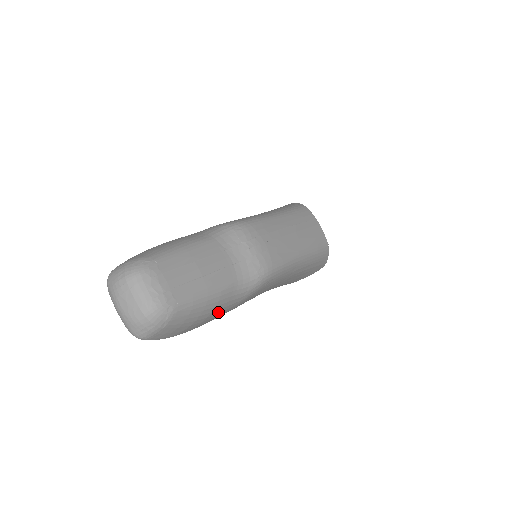
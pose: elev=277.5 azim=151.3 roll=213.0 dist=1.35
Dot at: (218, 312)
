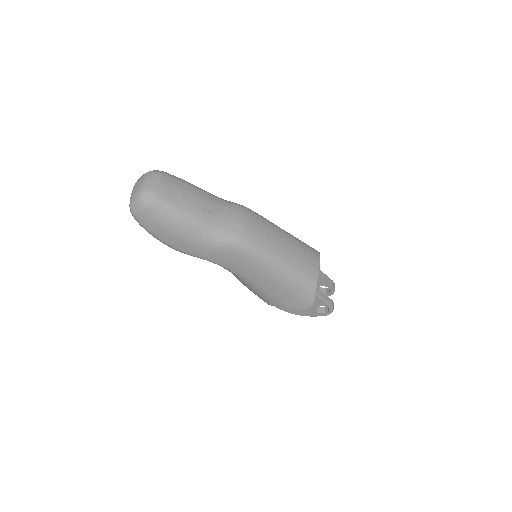
Dot at: (189, 239)
